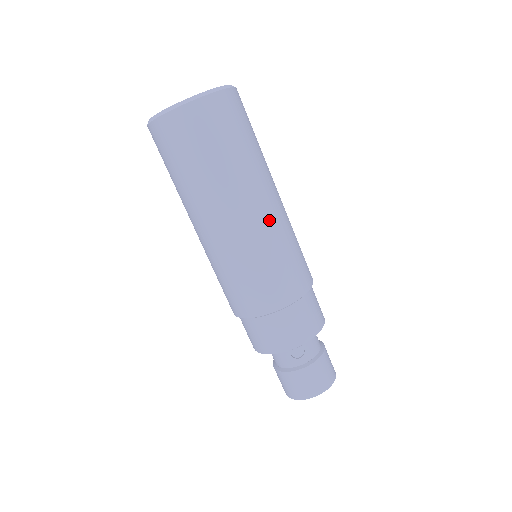
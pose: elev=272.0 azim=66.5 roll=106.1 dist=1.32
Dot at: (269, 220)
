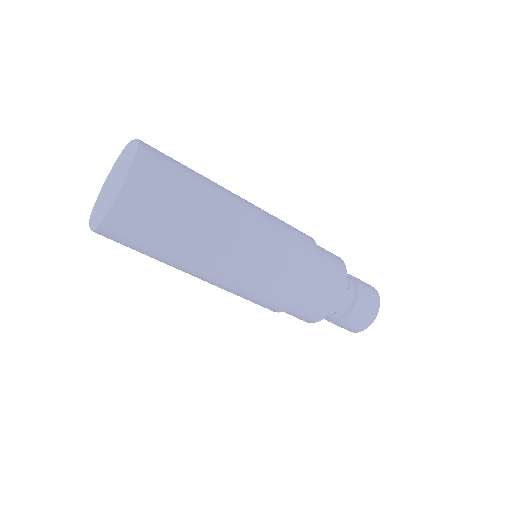
Dot at: (238, 261)
